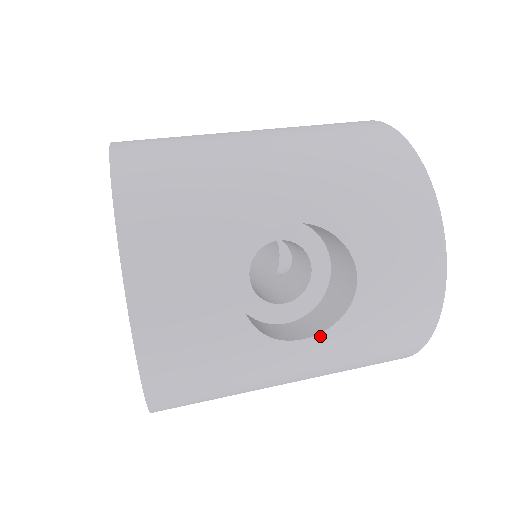
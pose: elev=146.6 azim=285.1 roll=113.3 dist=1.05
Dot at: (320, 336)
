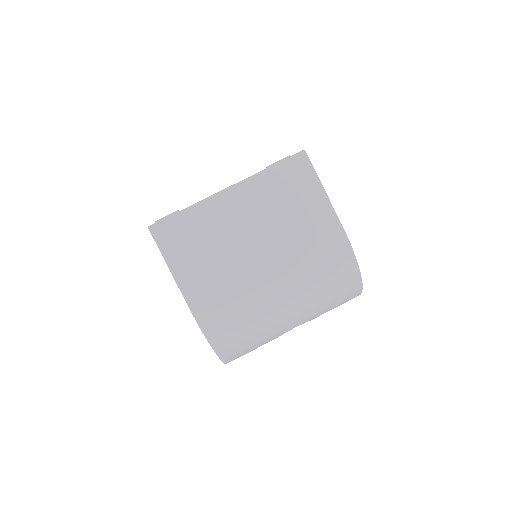
Dot at: occluded
